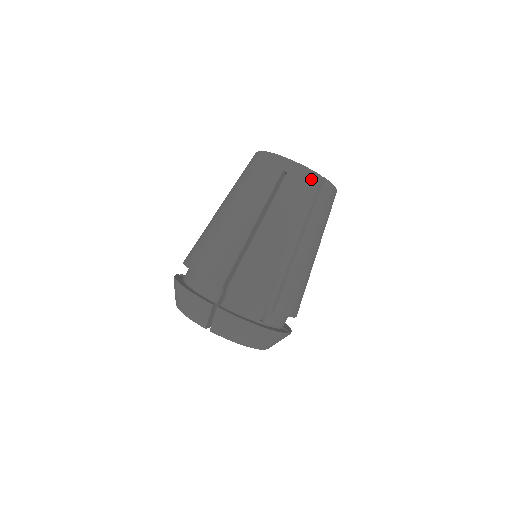
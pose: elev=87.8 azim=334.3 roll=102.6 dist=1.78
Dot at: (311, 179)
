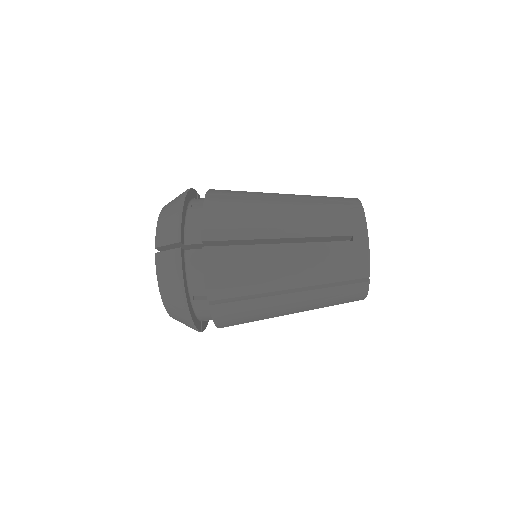
Dot at: occluded
